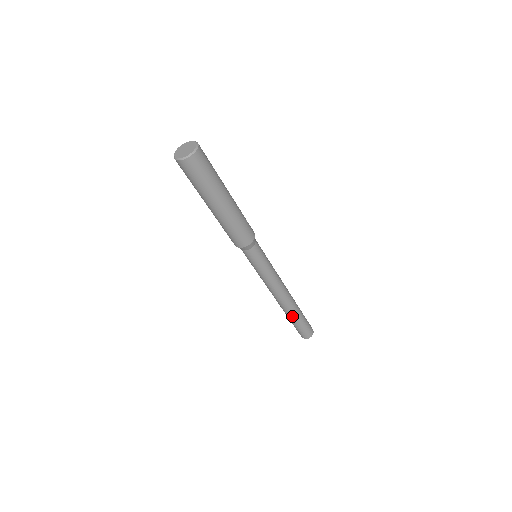
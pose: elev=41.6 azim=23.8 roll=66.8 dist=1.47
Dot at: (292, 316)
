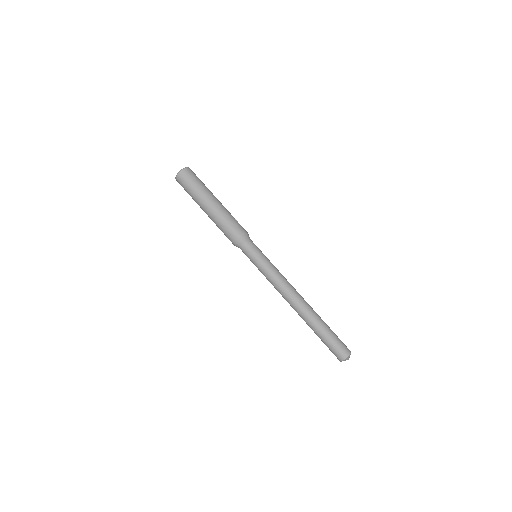
Dot at: (312, 324)
